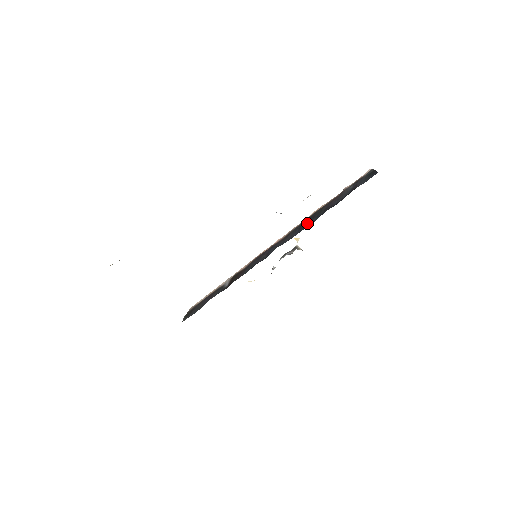
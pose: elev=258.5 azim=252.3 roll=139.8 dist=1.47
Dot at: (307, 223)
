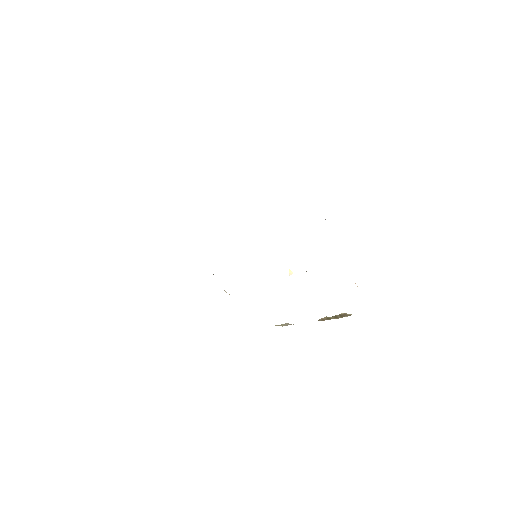
Dot at: occluded
